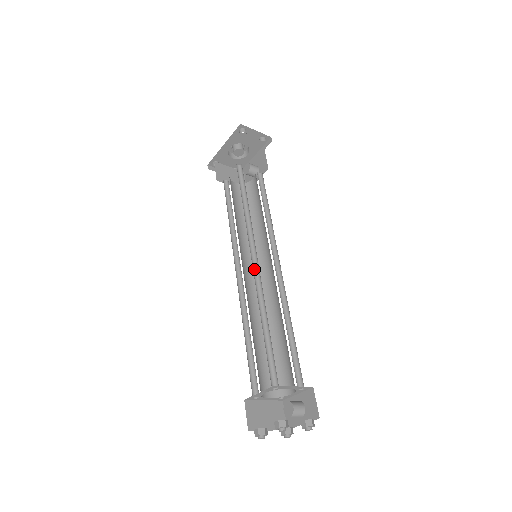
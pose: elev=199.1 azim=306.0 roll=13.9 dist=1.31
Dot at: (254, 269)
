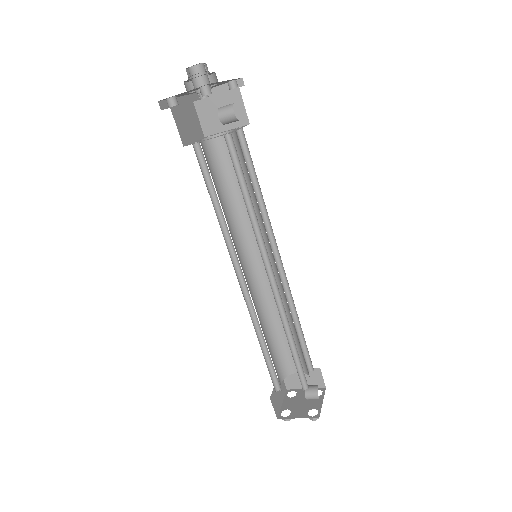
Dot at: (245, 288)
